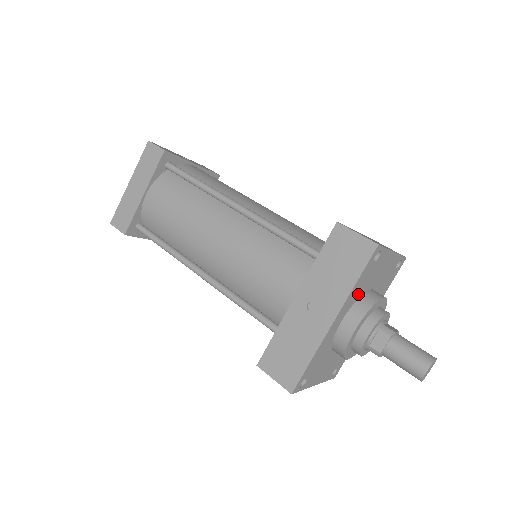
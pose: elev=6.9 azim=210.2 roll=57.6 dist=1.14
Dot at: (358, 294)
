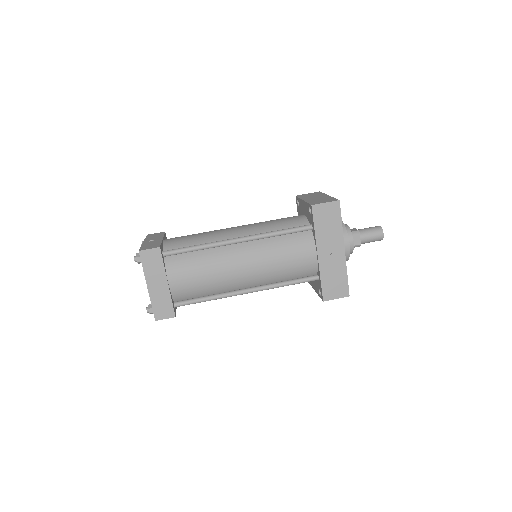
Dot at: occluded
